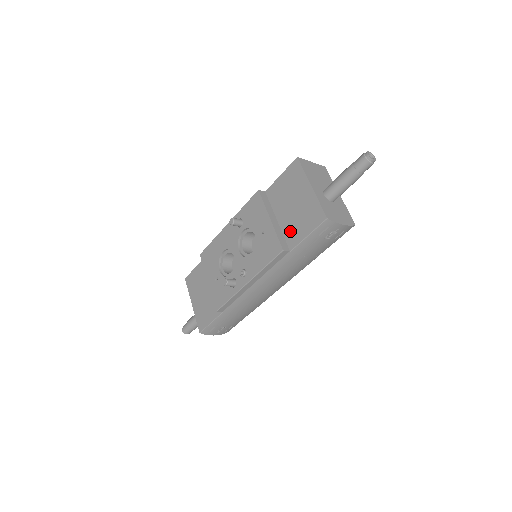
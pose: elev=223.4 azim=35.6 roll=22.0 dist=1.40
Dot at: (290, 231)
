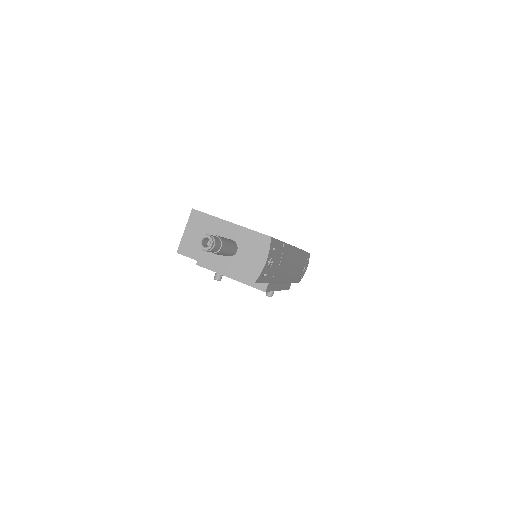
Dot at: occluded
